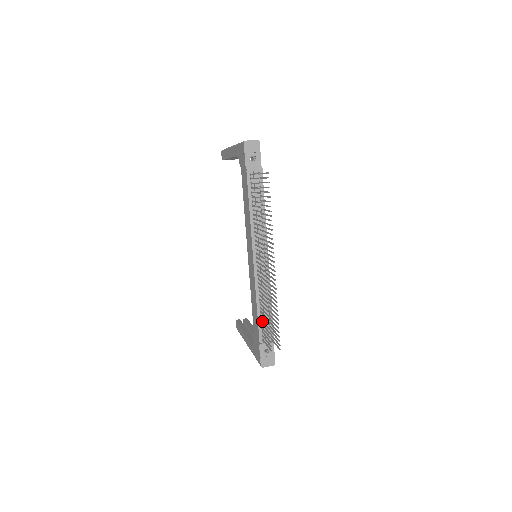
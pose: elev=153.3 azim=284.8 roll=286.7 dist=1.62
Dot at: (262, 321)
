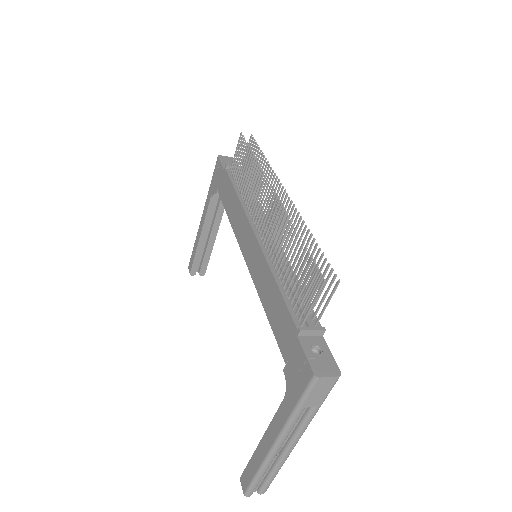
Dot at: (291, 288)
